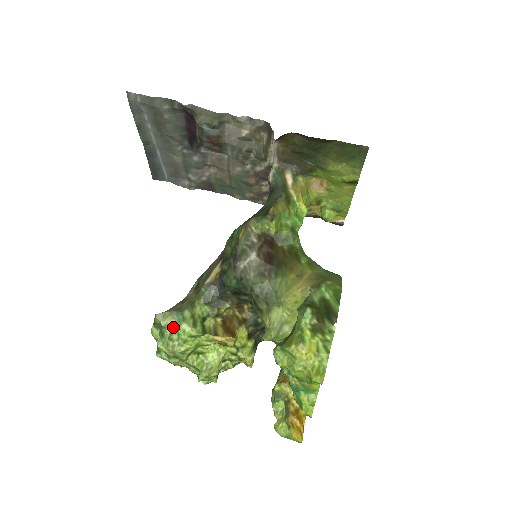
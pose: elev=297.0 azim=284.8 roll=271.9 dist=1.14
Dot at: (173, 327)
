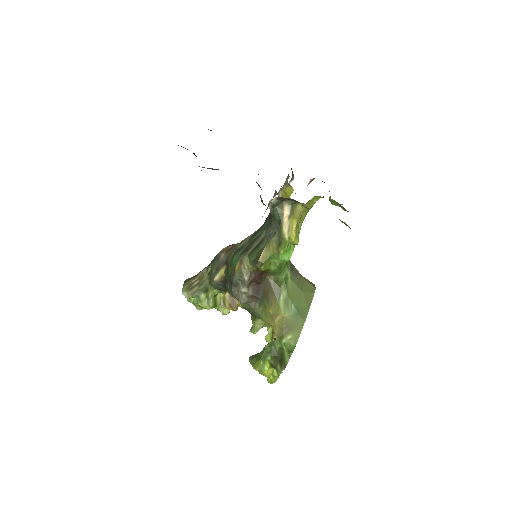
Dot at: (195, 298)
